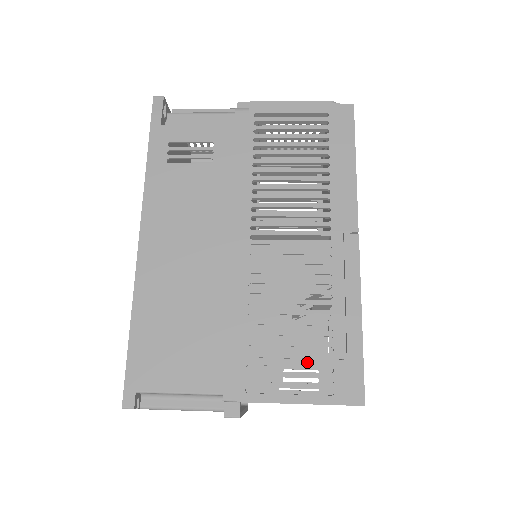
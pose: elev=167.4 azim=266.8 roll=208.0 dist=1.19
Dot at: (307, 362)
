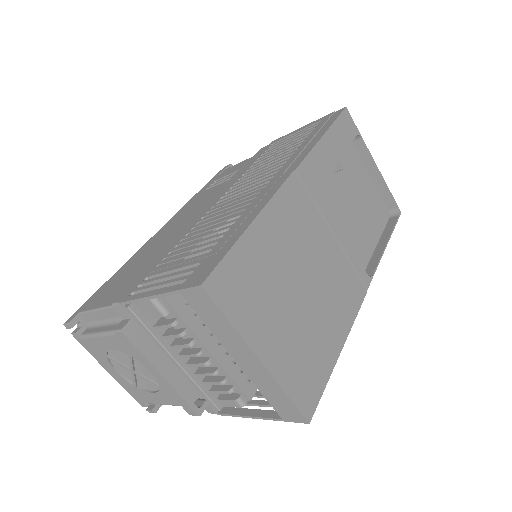
Dot at: (186, 264)
